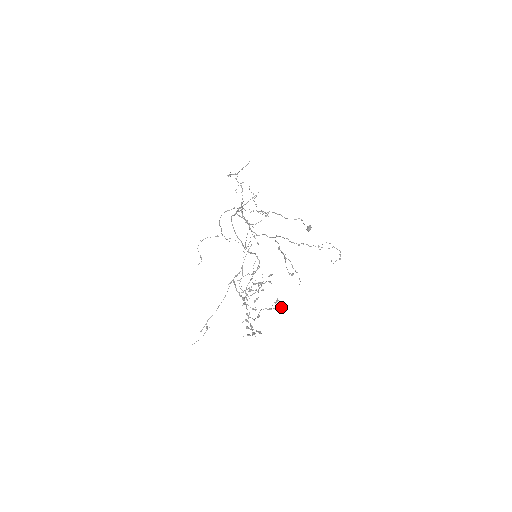
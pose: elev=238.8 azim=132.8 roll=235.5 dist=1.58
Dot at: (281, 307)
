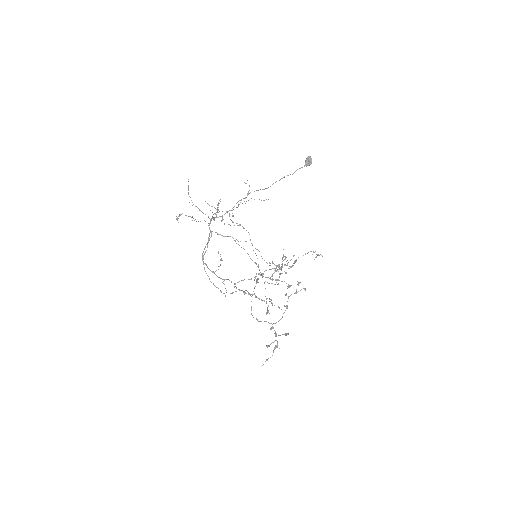
Dot at: (304, 289)
